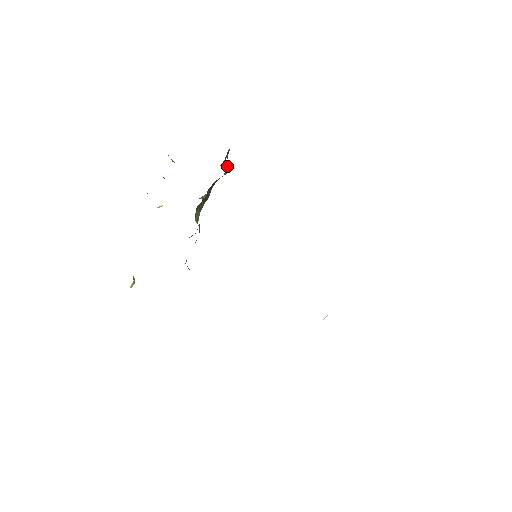
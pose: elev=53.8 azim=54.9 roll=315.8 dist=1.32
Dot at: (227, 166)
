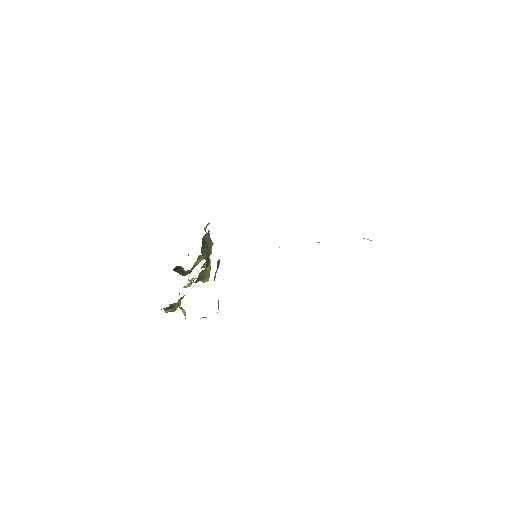
Dot at: occluded
